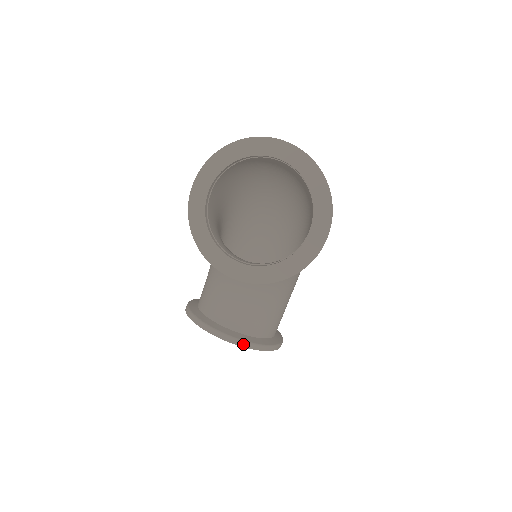
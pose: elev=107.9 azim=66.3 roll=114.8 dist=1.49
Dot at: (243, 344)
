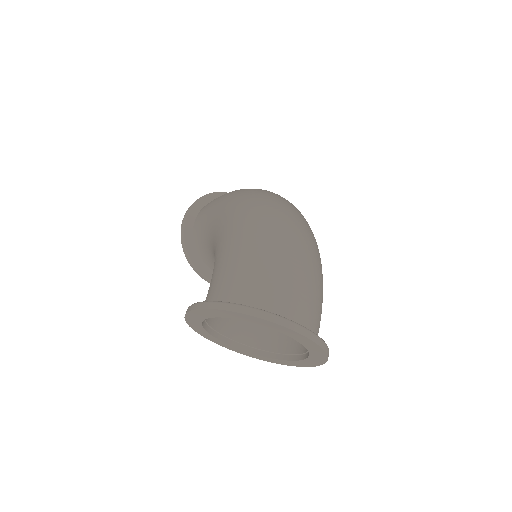
Dot at: occluded
